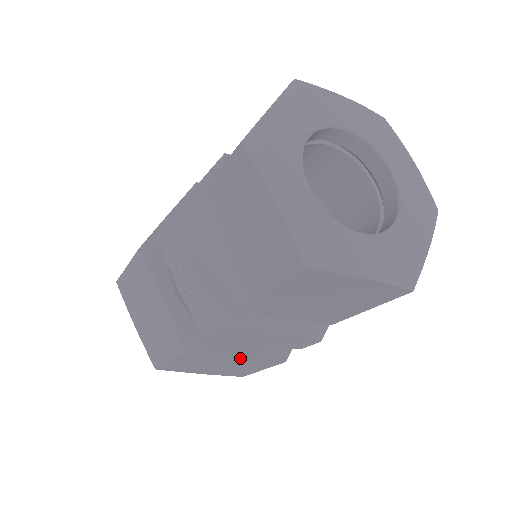
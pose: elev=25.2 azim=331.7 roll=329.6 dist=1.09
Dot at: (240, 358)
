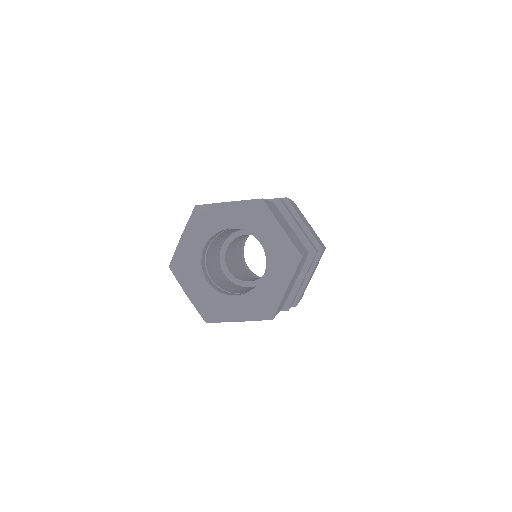
Dot at: occluded
